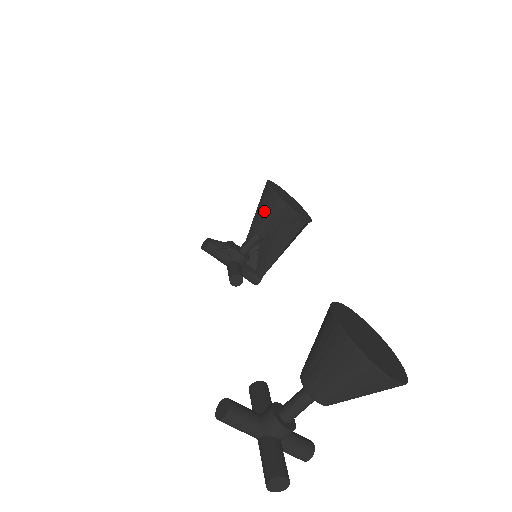
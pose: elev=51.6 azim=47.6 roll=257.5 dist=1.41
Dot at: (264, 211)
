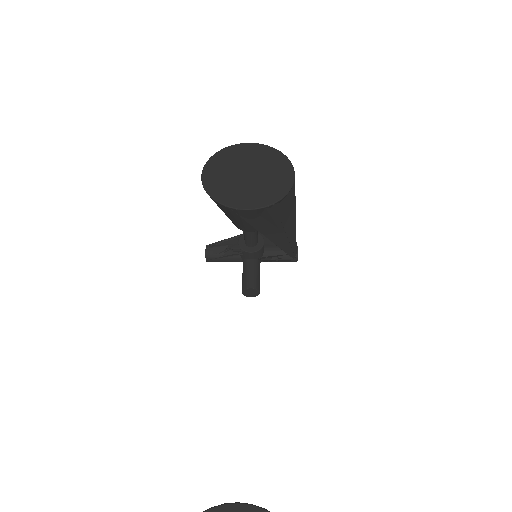
Dot at: occluded
